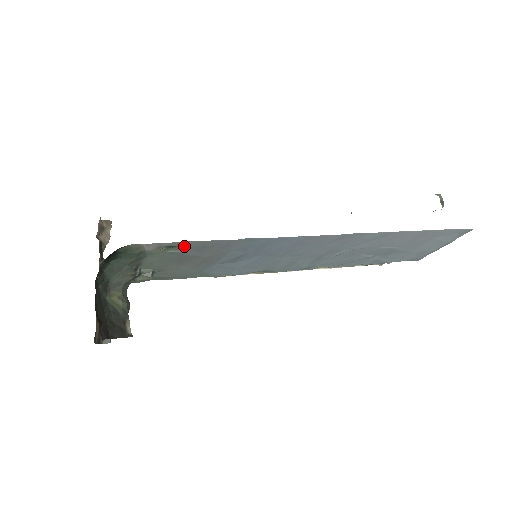
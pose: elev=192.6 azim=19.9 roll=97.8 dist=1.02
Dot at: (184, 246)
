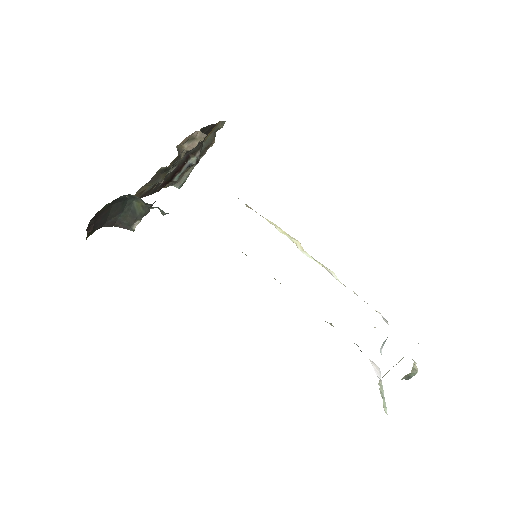
Dot at: occluded
